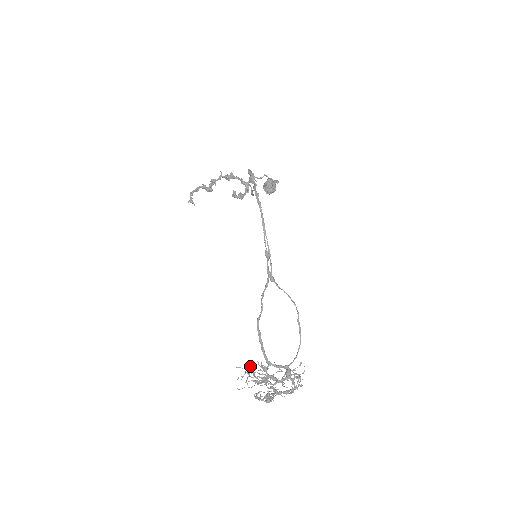
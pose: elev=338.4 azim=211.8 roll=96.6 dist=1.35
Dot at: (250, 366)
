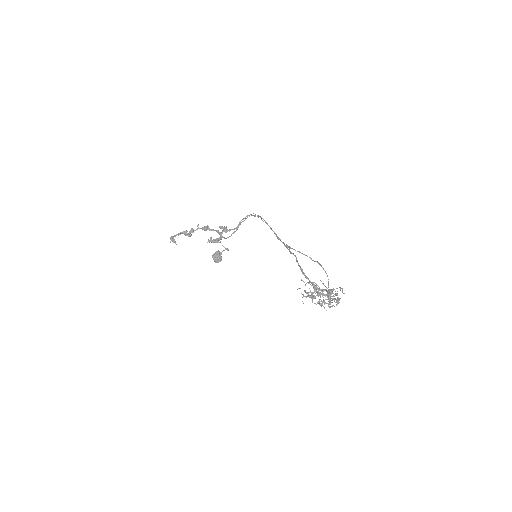
Dot at: occluded
